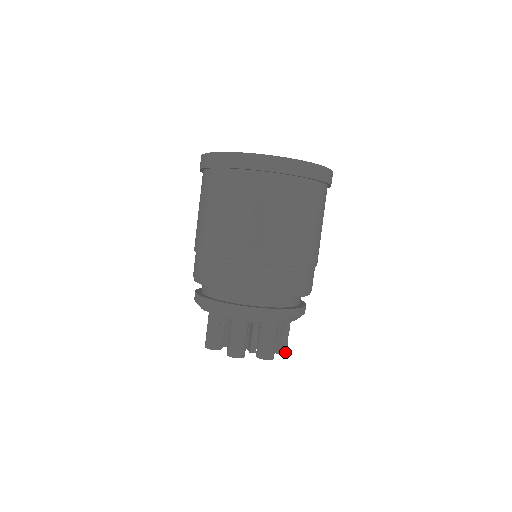
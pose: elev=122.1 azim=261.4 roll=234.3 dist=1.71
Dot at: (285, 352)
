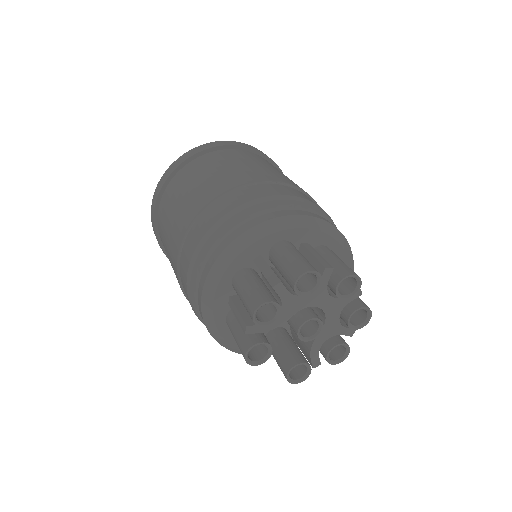
Dot at: (369, 309)
